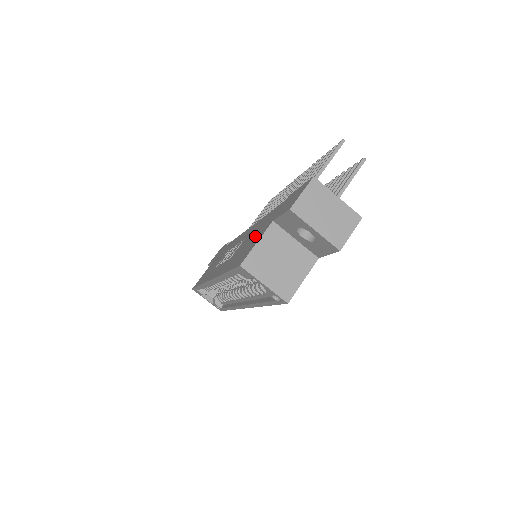
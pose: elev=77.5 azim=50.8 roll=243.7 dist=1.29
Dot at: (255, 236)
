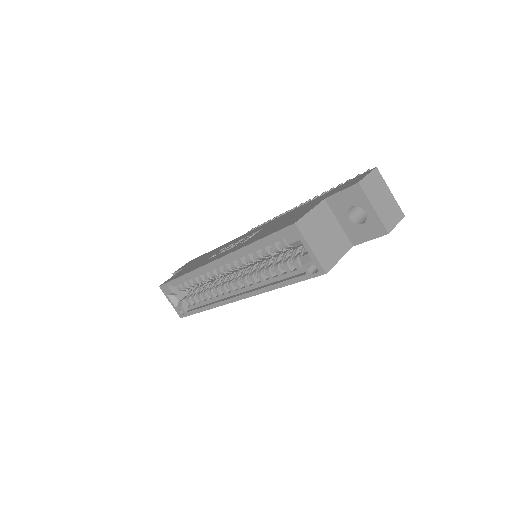
Dot at: (294, 215)
